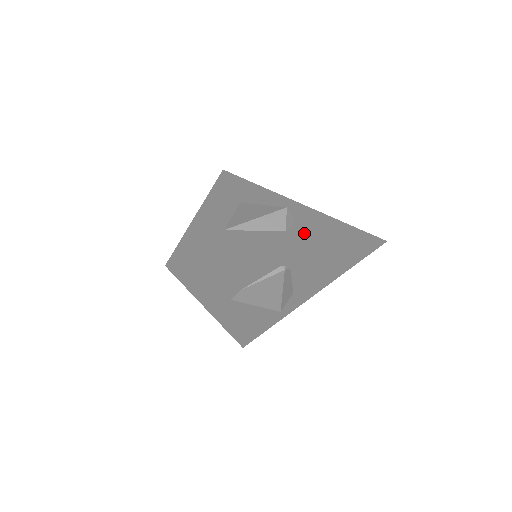
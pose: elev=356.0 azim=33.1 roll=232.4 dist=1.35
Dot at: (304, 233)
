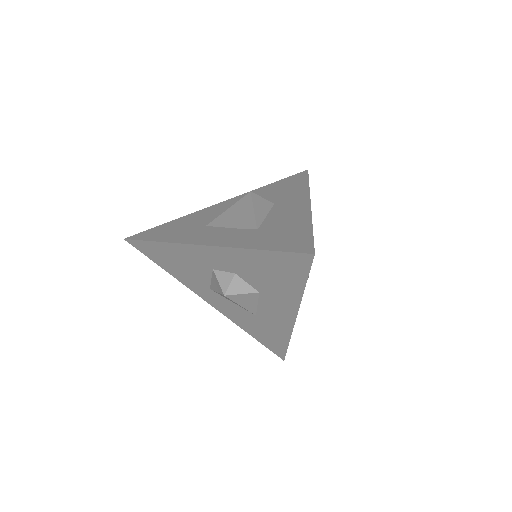
Dot at: (281, 197)
